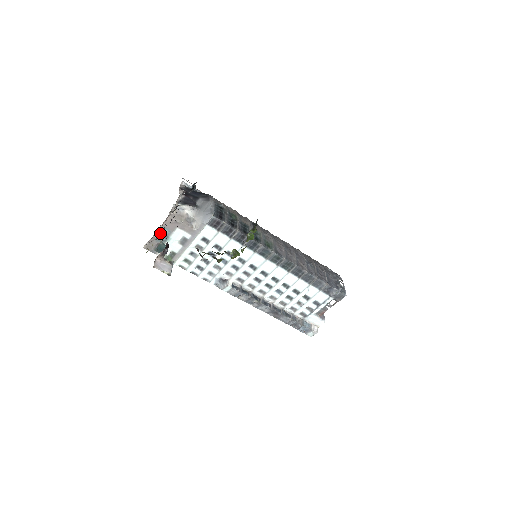
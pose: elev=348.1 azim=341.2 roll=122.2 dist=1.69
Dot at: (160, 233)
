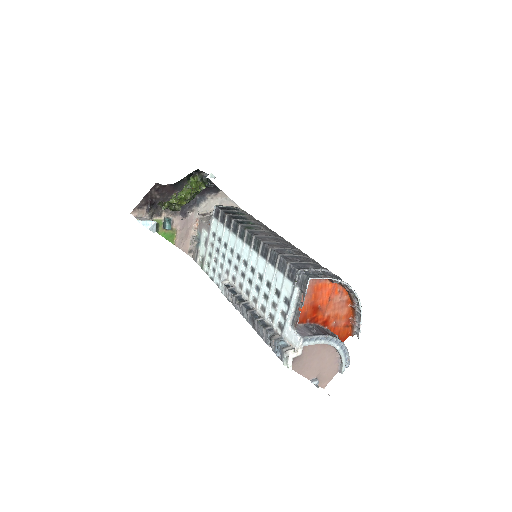
Dot at: (195, 237)
